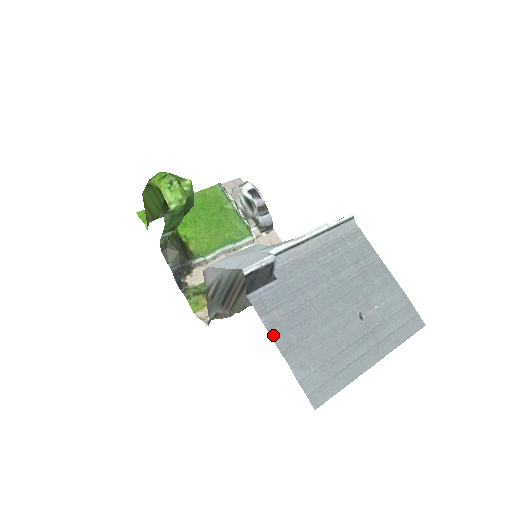
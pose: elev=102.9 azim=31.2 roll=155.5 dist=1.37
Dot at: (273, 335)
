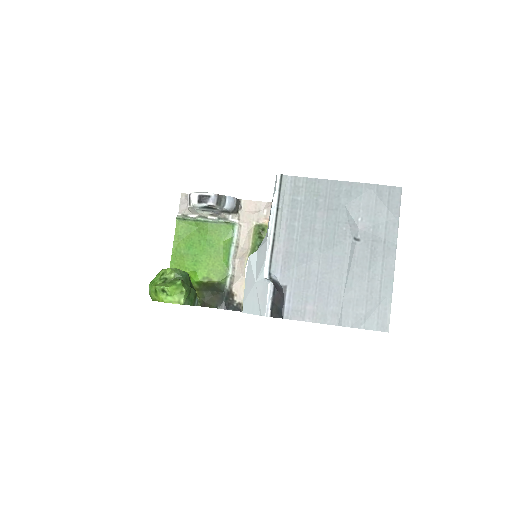
Dot at: (322, 321)
